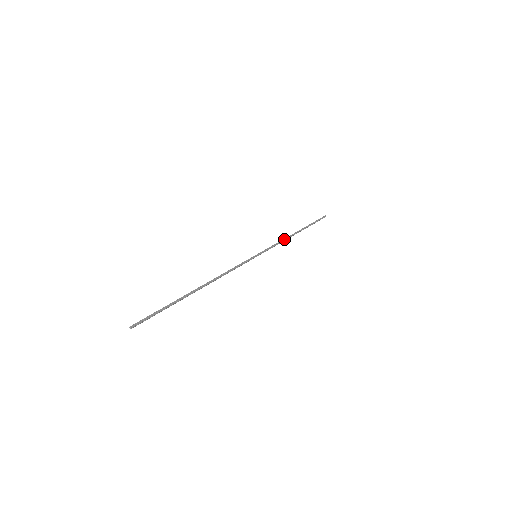
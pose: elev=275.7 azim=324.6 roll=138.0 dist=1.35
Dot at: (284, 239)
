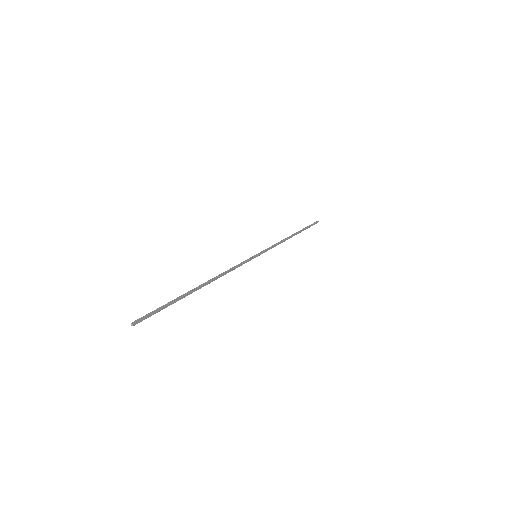
Dot at: (281, 241)
